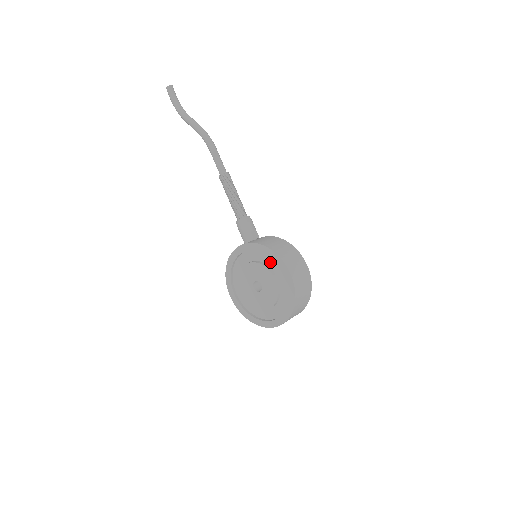
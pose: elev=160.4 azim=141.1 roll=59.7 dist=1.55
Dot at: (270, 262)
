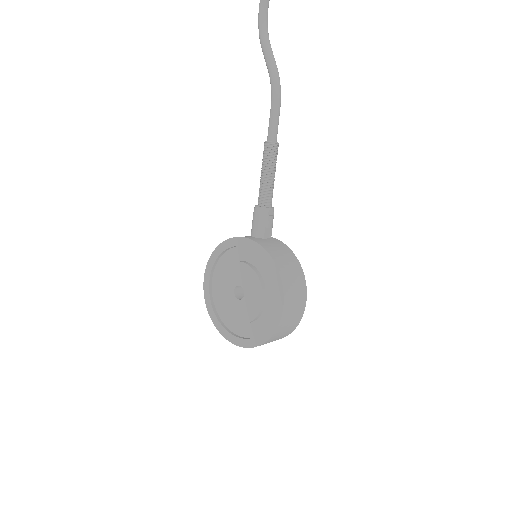
Dot at: (268, 278)
